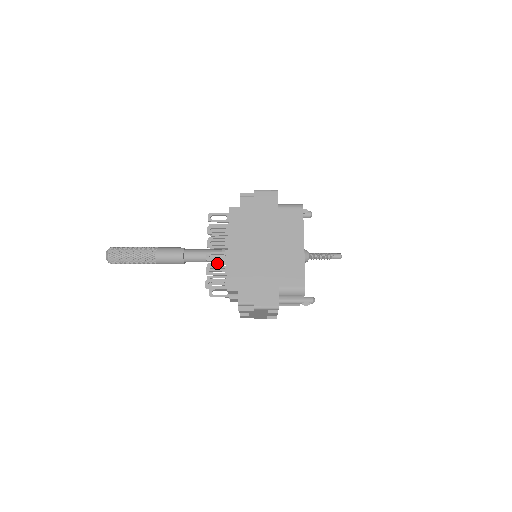
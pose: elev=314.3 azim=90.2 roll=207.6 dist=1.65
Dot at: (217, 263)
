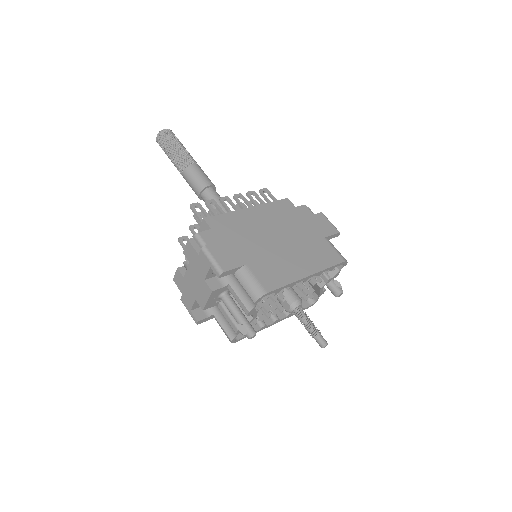
Dot at: occluded
